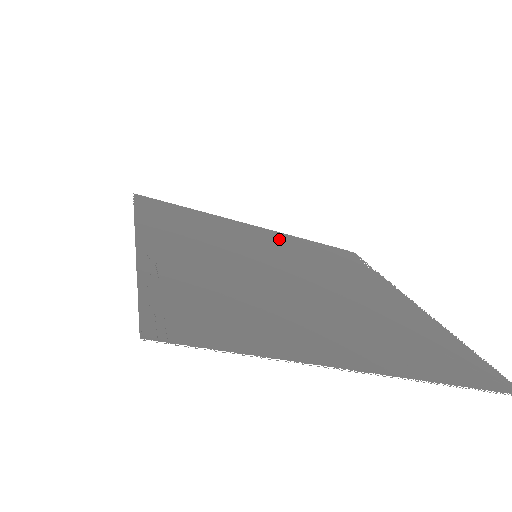
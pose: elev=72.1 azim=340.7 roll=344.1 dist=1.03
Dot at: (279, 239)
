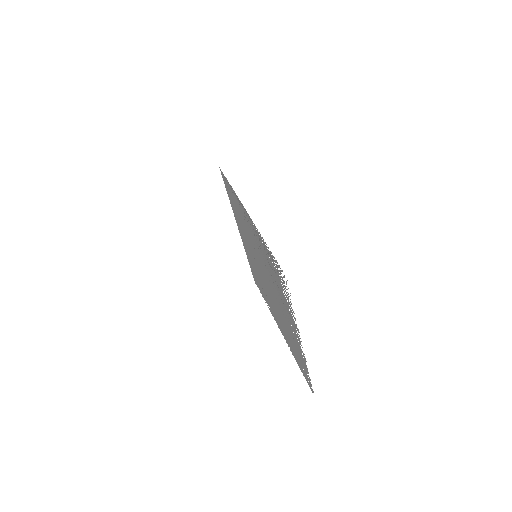
Dot at: occluded
